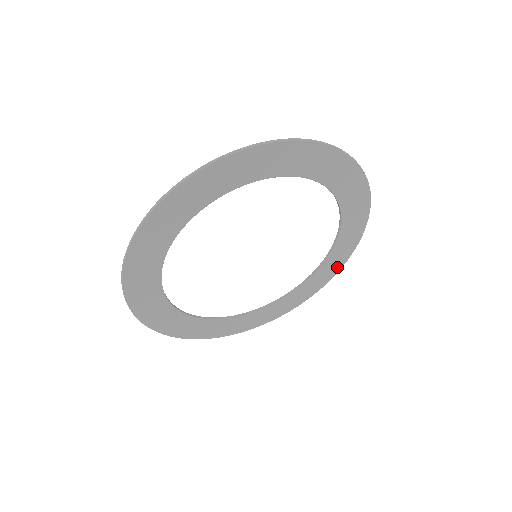
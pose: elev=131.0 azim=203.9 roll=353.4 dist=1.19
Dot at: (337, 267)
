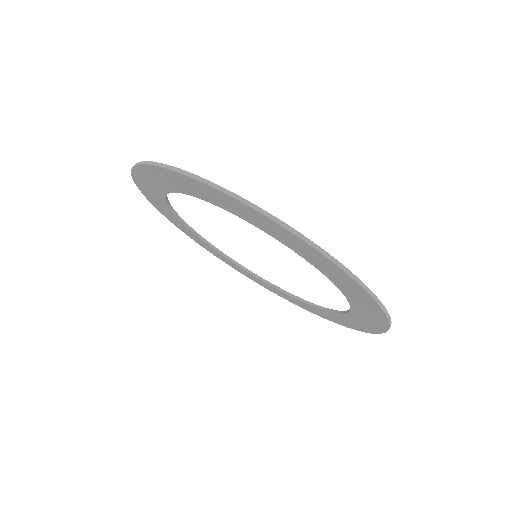
Dot at: (376, 328)
